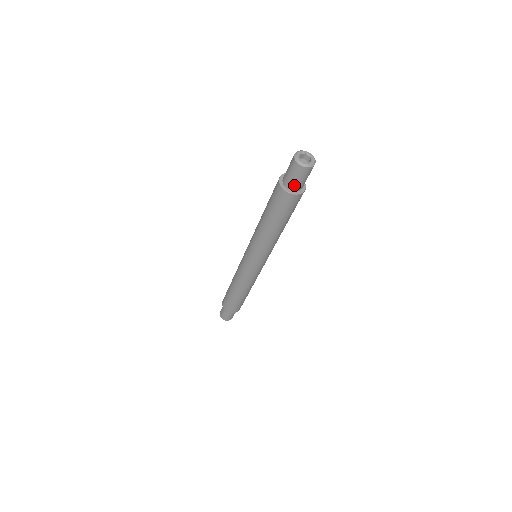
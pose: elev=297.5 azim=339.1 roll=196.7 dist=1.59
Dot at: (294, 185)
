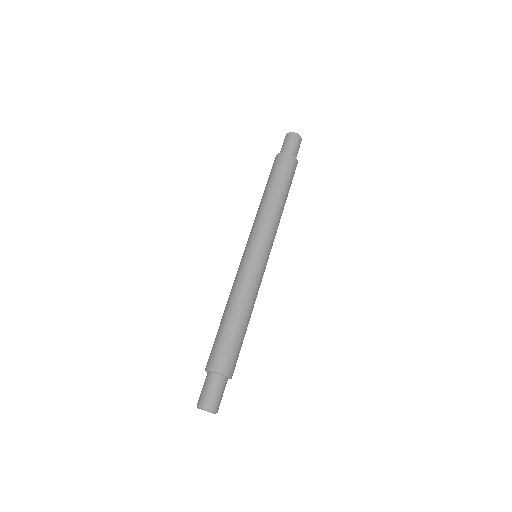
Dot at: (295, 152)
